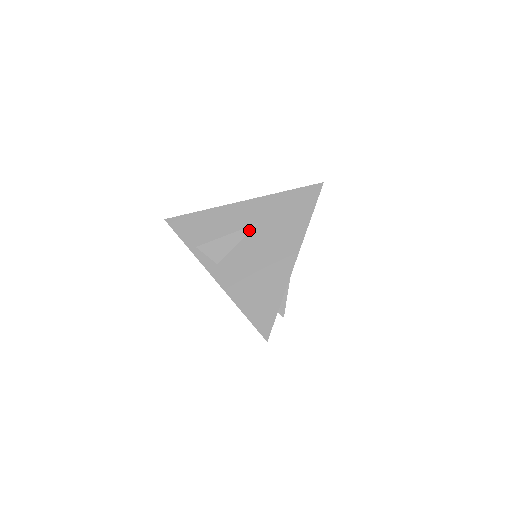
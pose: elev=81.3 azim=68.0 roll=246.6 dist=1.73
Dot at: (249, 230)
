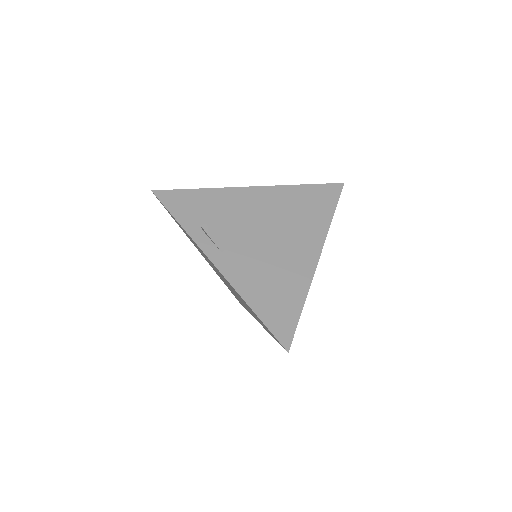
Dot at: (262, 219)
